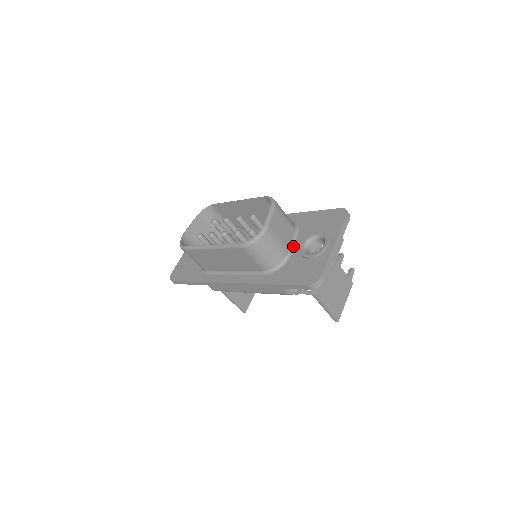
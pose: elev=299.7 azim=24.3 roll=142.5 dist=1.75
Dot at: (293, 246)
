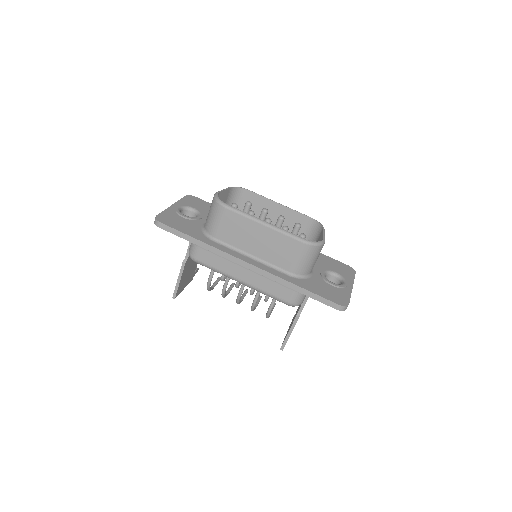
Dot at: (313, 269)
